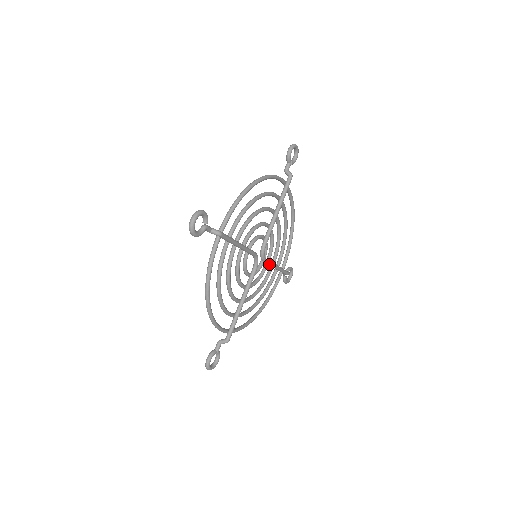
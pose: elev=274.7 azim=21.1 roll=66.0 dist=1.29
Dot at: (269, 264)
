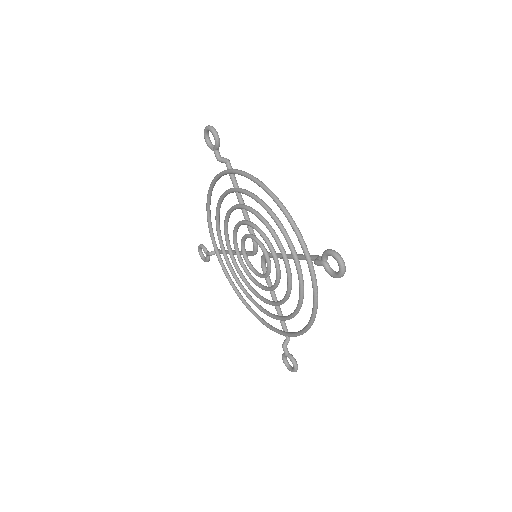
Dot at: occluded
